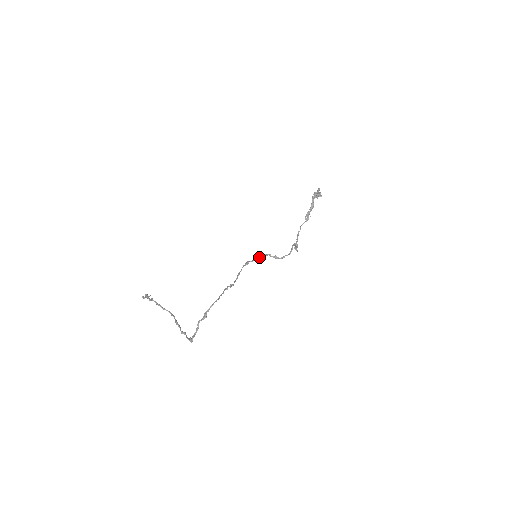
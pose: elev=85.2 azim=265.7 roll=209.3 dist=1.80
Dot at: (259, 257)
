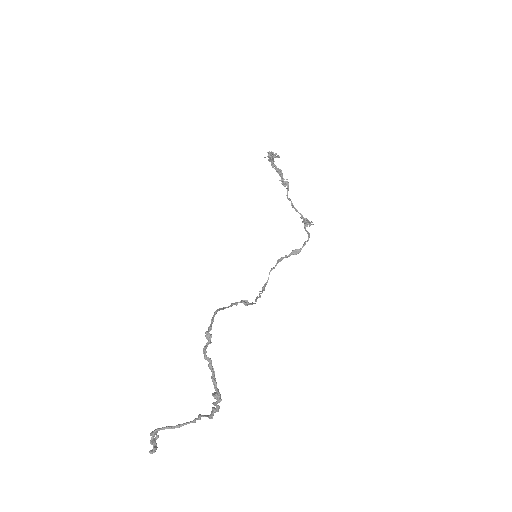
Dot at: occluded
